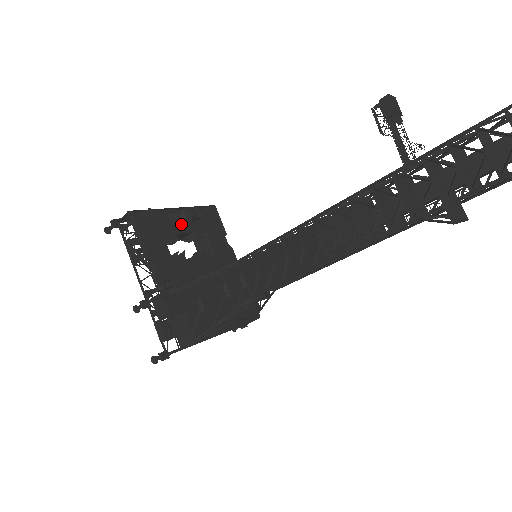
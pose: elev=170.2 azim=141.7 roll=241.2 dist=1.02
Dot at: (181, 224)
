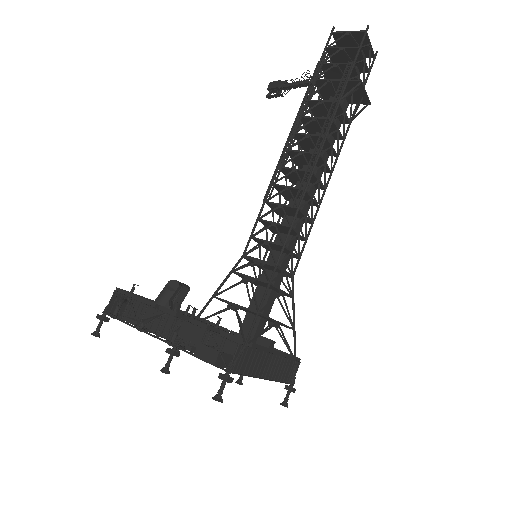
Dot at: (170, 304)
